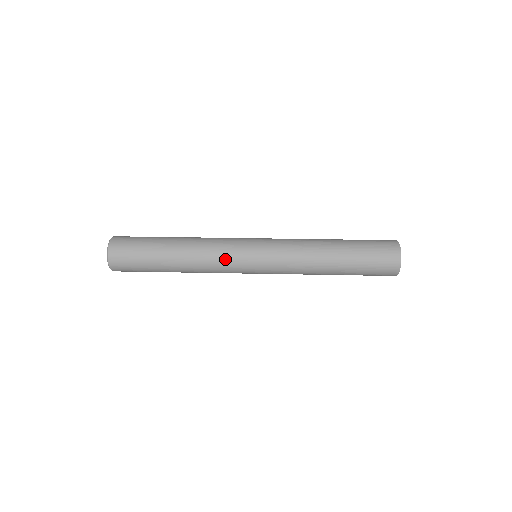
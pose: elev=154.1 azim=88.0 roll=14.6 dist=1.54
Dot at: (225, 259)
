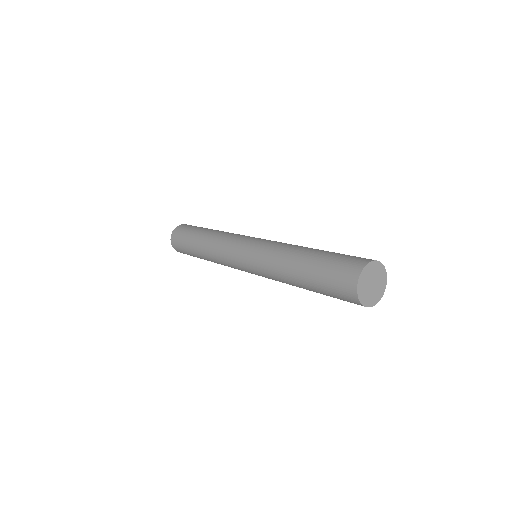
Dot at: (228, 242)
